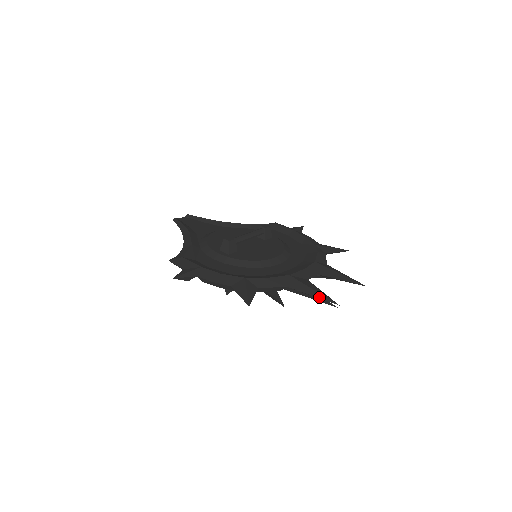
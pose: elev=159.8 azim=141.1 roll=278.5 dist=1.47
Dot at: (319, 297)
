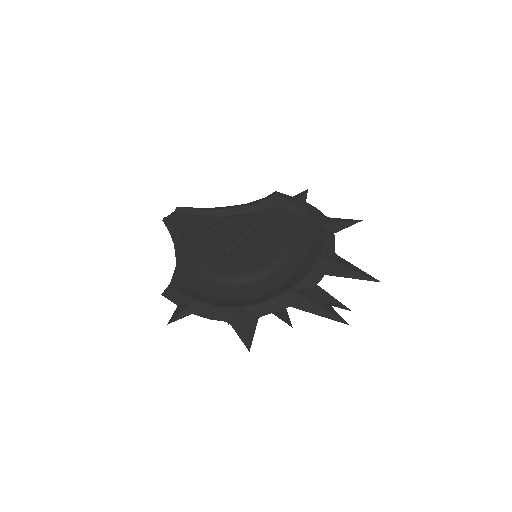
Dot at: (326, 317)
